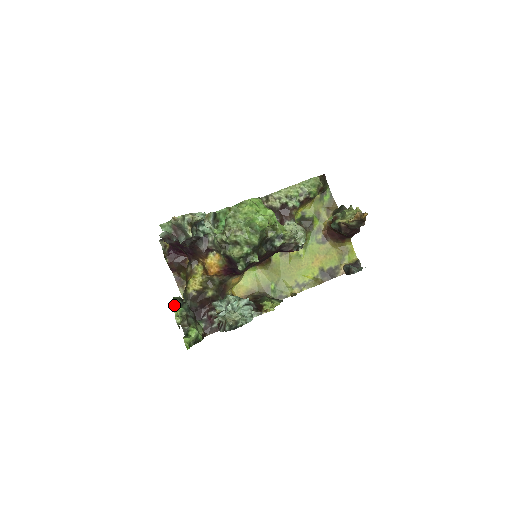
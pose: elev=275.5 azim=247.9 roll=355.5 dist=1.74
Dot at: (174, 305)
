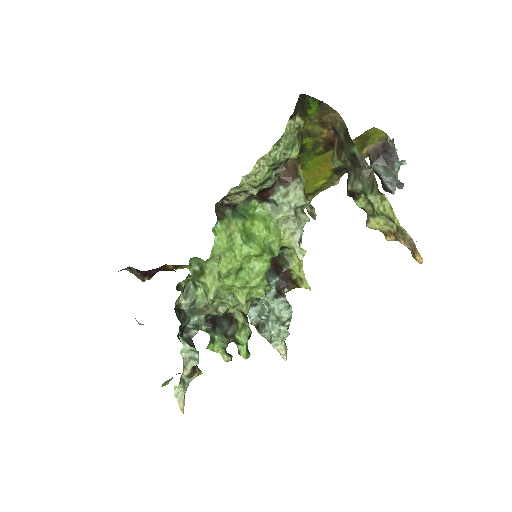
Dot at: (210, 345)
